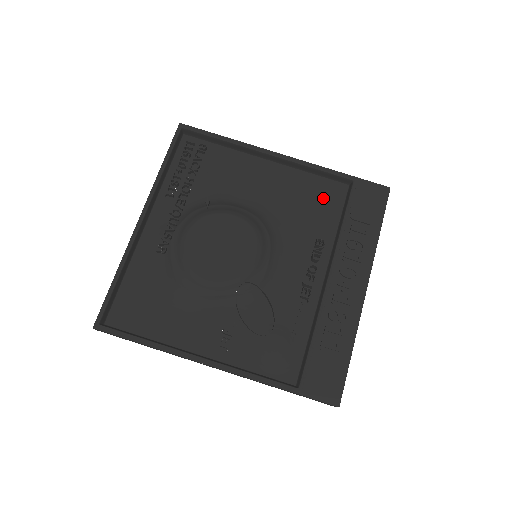
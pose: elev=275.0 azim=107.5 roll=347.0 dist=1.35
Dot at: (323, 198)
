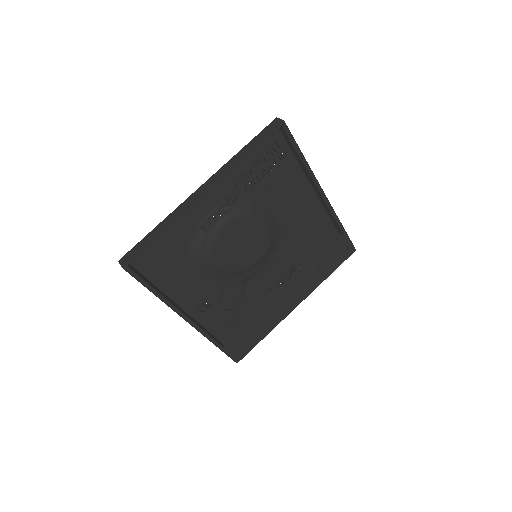
Dot at: (319, 234)
